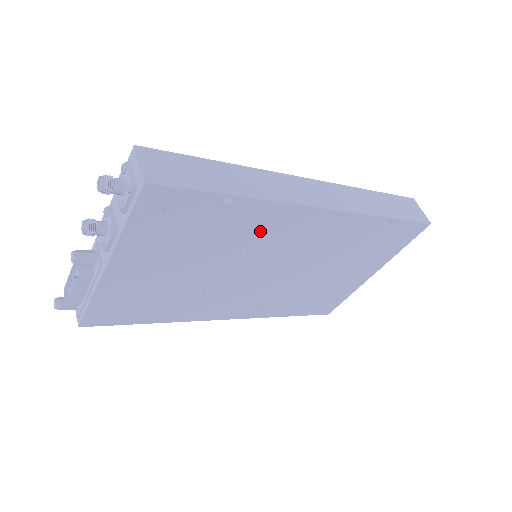
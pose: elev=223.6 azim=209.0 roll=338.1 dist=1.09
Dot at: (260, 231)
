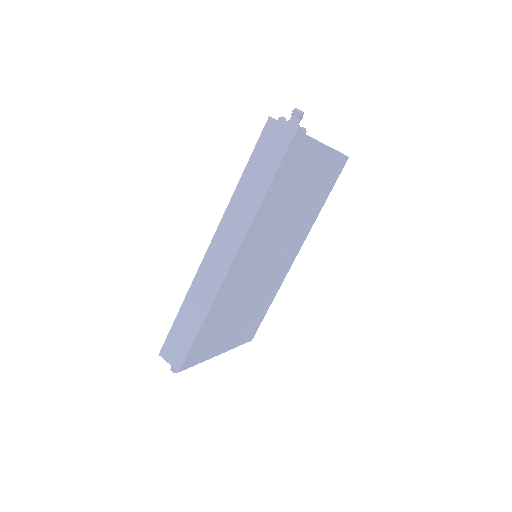
Dot at: (233, 291)
